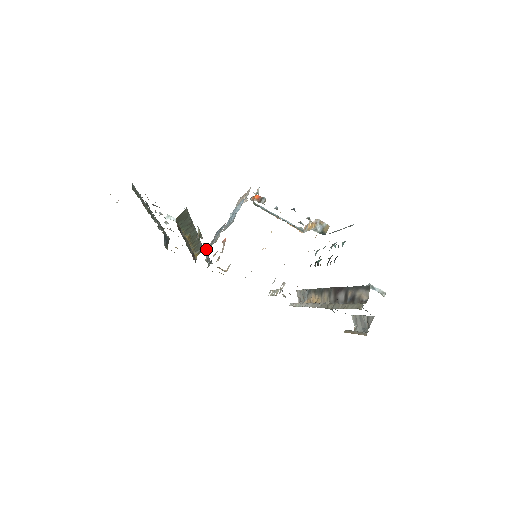
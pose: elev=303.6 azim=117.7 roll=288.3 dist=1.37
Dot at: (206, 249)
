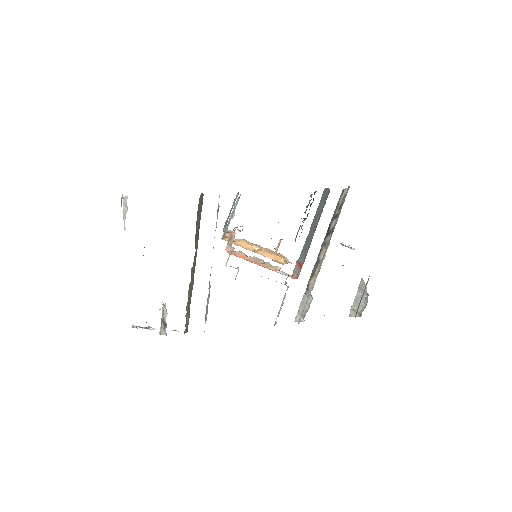
Dot at: occluded
